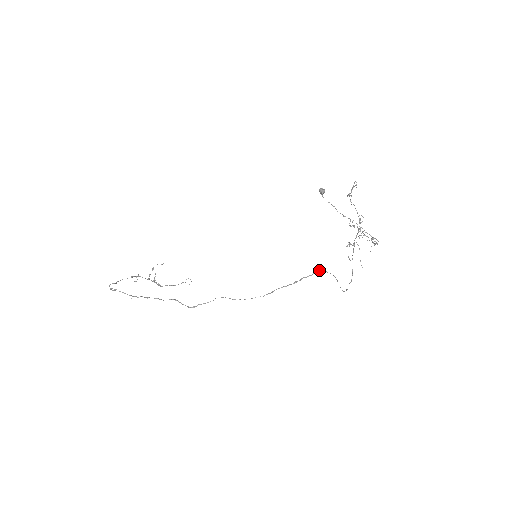
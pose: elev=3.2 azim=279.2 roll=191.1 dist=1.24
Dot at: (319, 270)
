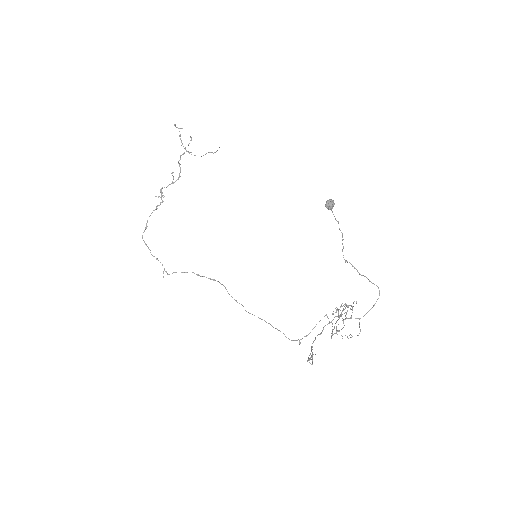
Dot at: (297, 340)
